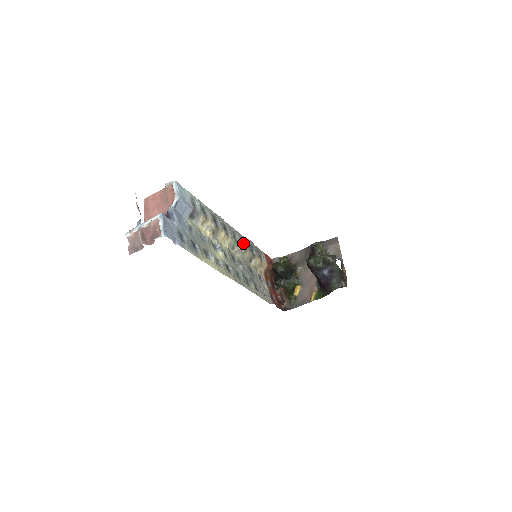
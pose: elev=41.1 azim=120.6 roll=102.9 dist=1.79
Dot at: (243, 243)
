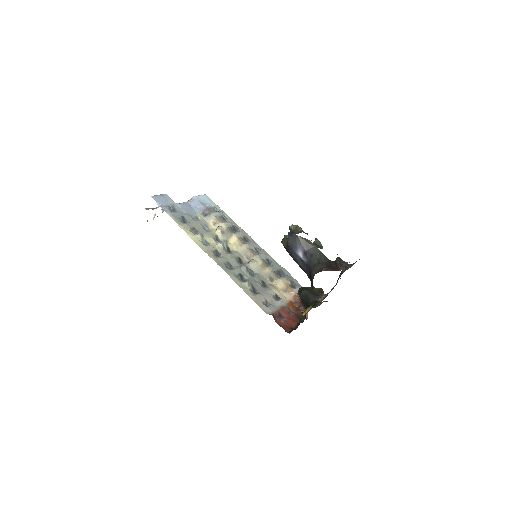
Dot at: (269, 263)
